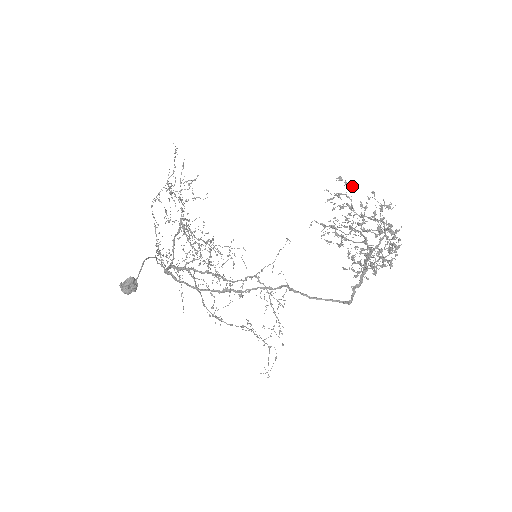
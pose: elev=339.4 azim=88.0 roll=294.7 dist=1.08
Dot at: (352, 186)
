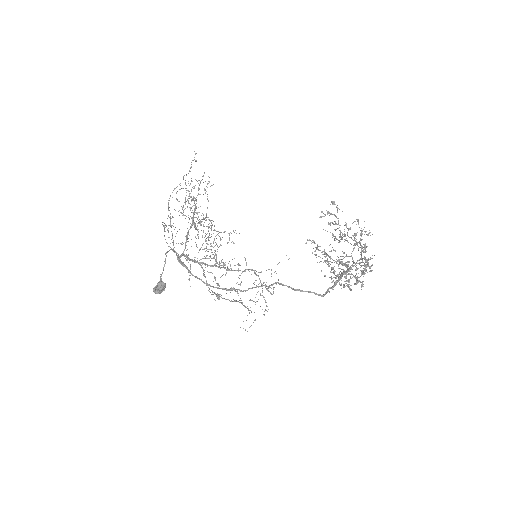
Dot at: (342, 211)
